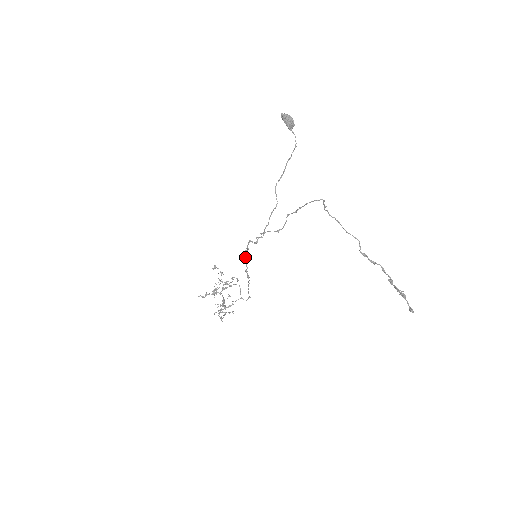
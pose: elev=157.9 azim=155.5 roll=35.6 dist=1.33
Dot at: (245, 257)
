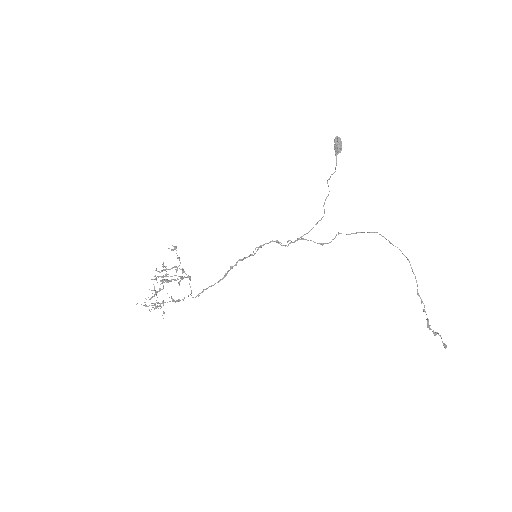
Dot at: (251, 254)
